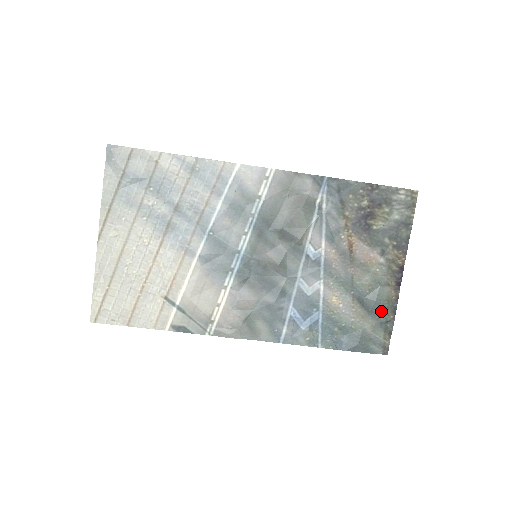
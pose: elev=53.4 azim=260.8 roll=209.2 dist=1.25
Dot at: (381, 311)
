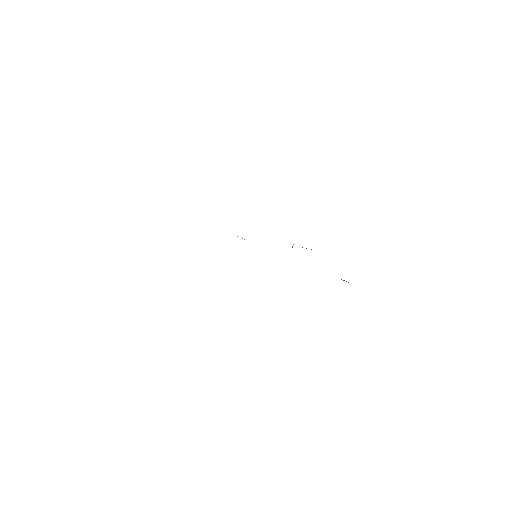
Dot at: occluded
